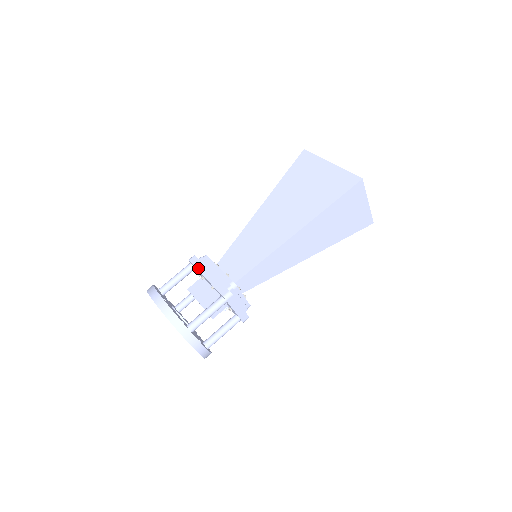
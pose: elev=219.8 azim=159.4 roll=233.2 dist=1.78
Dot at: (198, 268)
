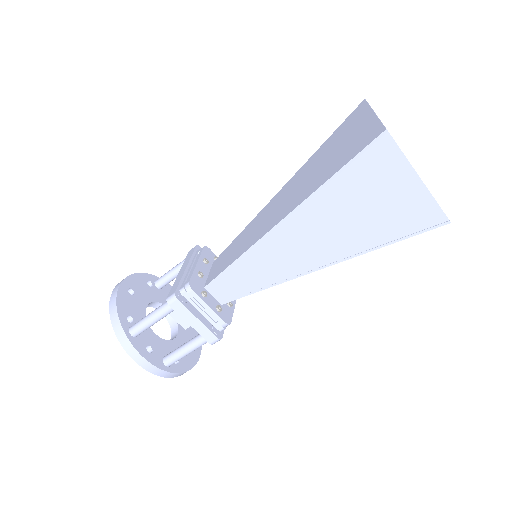
Dot at: (185, 260)
